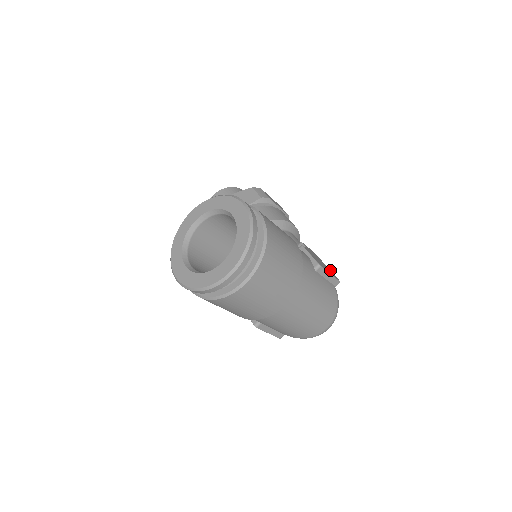
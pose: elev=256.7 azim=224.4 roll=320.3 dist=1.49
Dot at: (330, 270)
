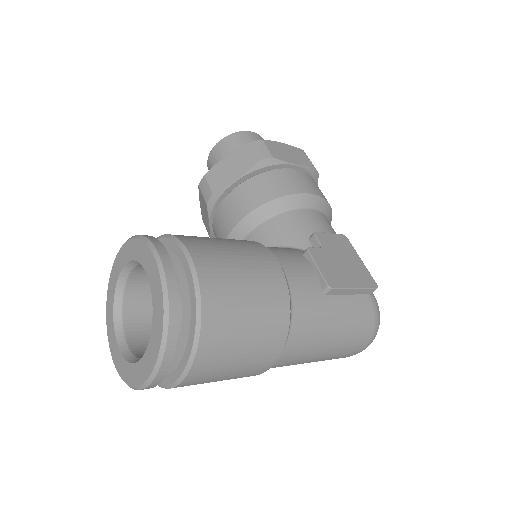
Dot at: (364, 265)
